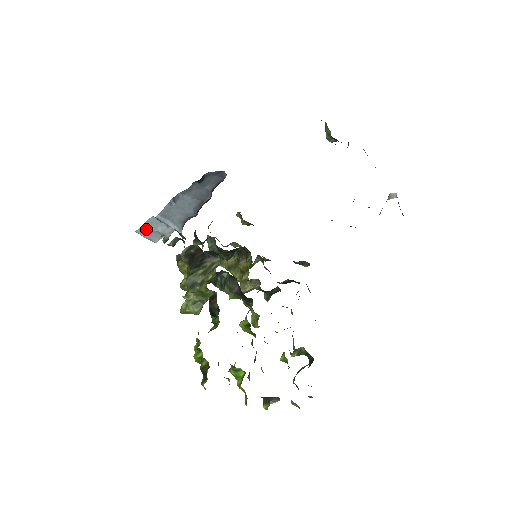
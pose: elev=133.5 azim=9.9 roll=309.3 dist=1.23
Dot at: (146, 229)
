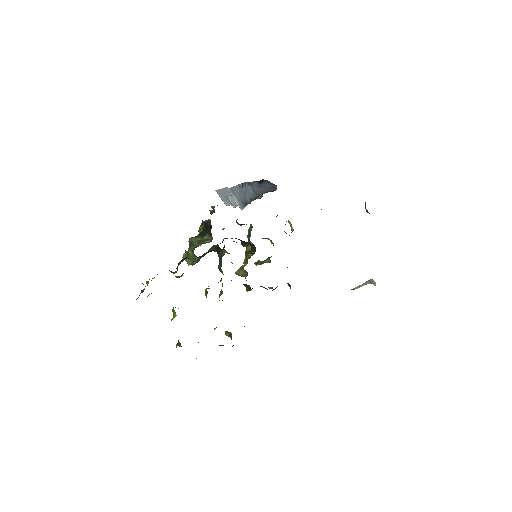
Dot at: (222, 193)
